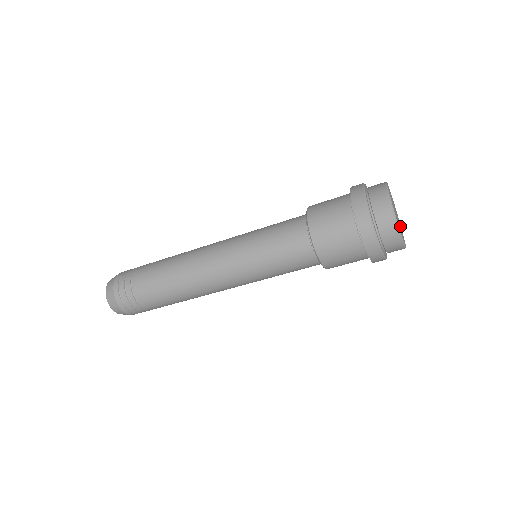
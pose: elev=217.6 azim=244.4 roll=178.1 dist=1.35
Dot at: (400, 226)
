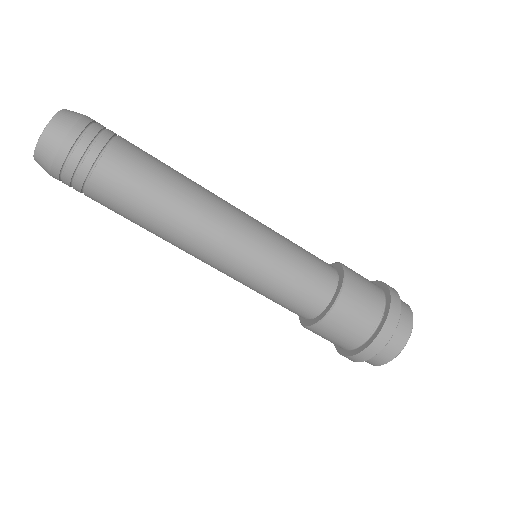
Dot at: occluded
